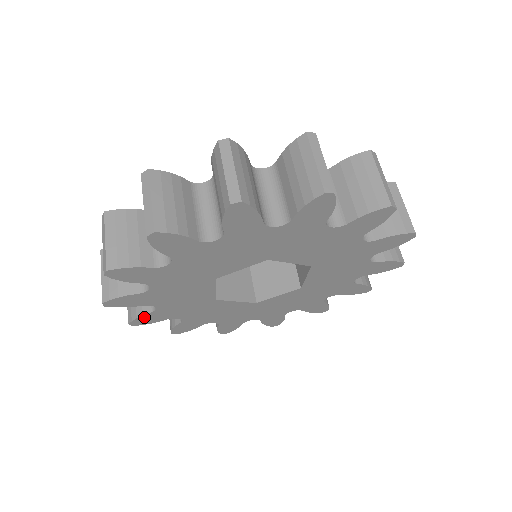
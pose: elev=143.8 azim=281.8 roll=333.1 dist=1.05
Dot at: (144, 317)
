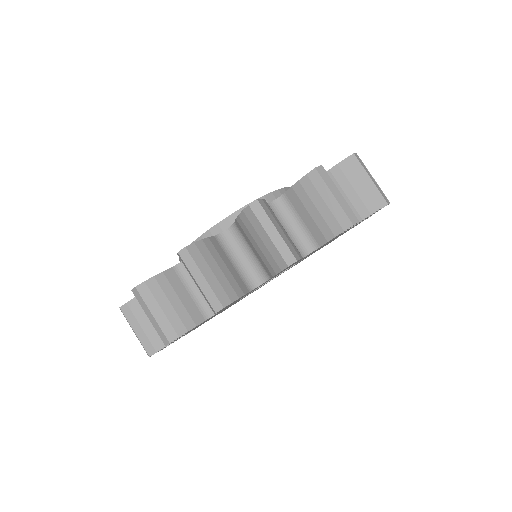
Dot at: occluded
